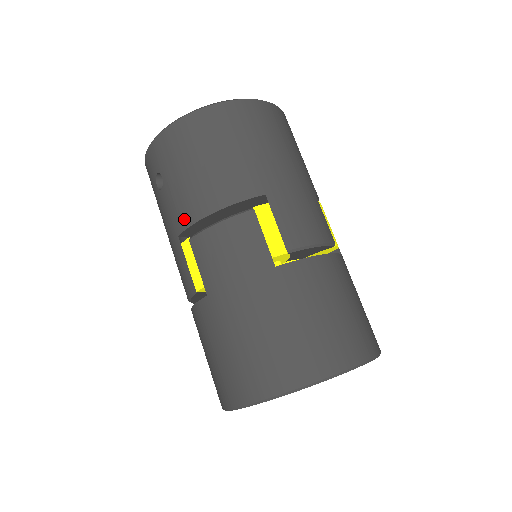
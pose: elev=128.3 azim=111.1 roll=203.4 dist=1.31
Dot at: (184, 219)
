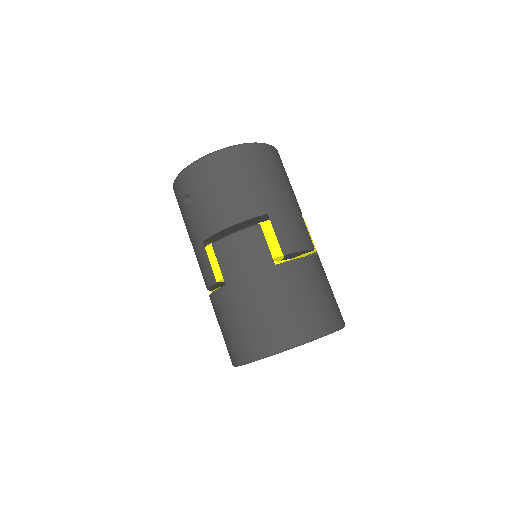
Dot at: (208, 230)
